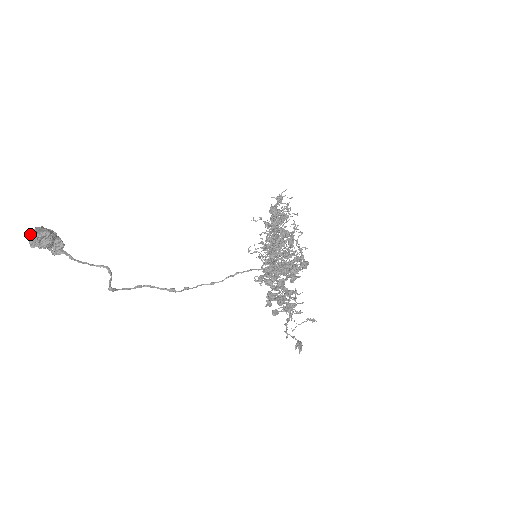
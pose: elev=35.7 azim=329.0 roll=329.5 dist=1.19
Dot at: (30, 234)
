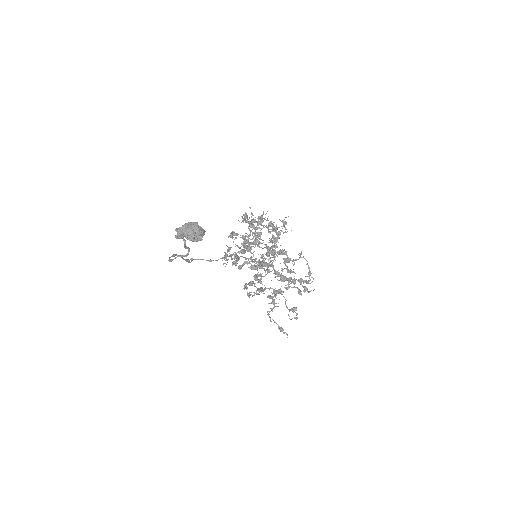
Dot at: (195, 230)
